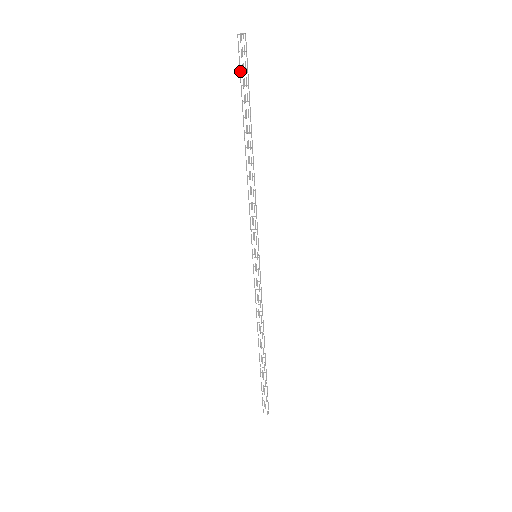
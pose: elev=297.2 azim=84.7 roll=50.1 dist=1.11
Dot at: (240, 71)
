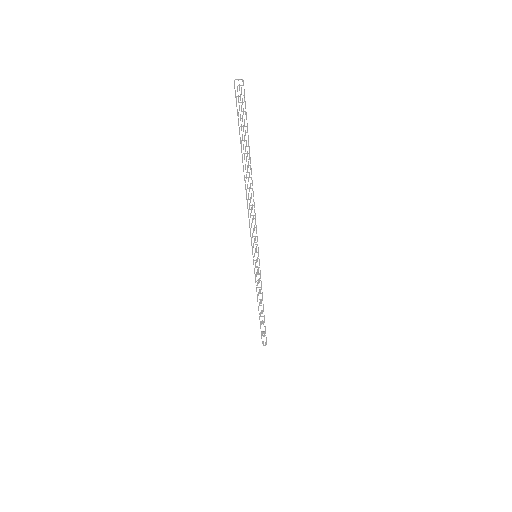
Dot at: (238, 119)
